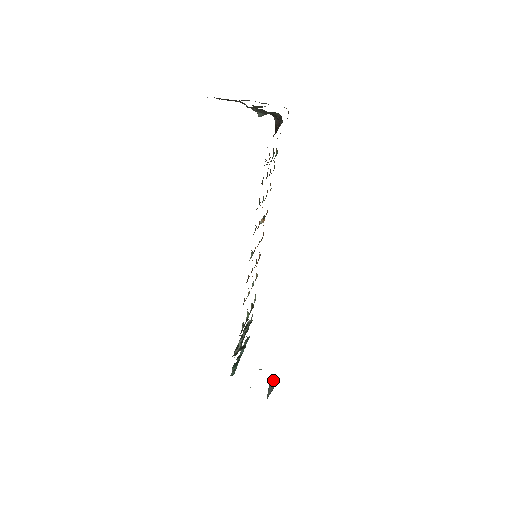
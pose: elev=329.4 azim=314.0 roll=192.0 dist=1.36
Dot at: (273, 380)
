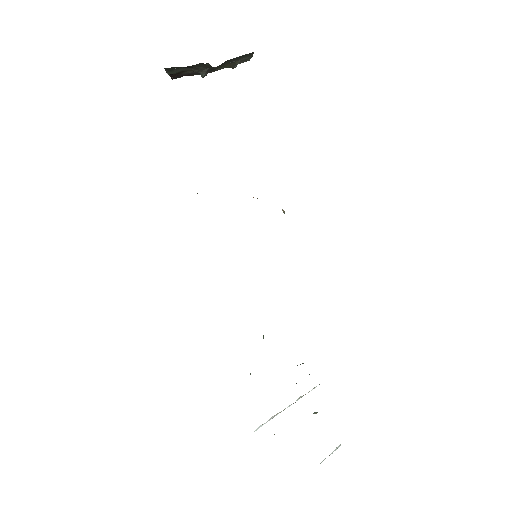
Dot at: occluded
